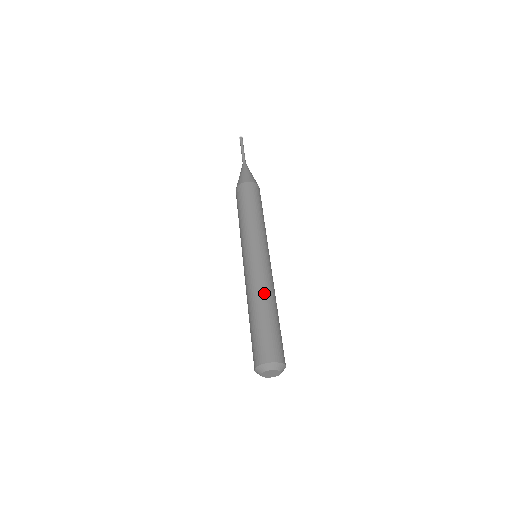
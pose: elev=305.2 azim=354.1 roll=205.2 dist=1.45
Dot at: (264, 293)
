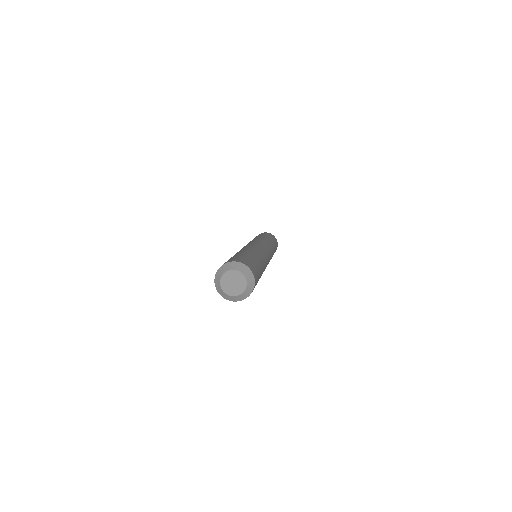
Dot at: (258, 251)
